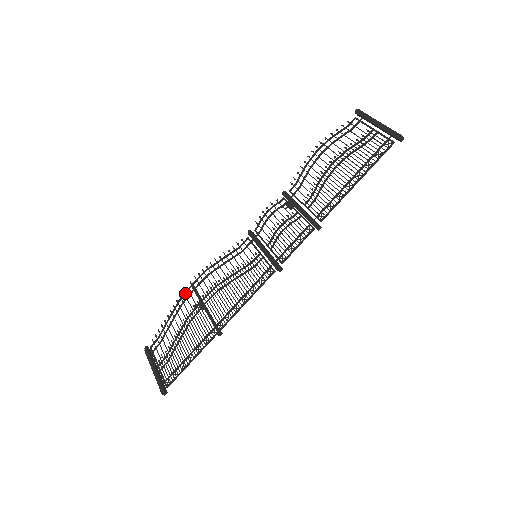
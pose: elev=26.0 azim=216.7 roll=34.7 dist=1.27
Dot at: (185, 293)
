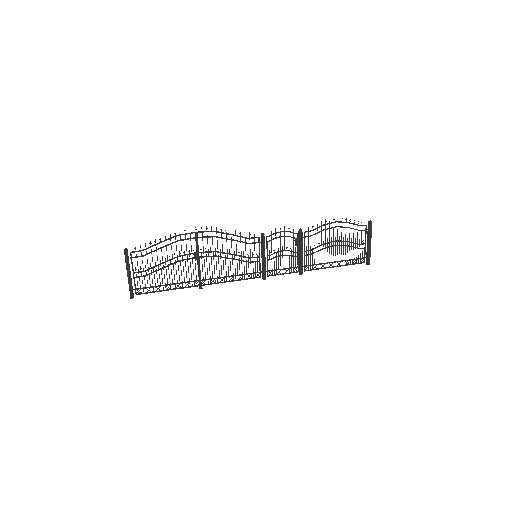
Dot at: occluded
